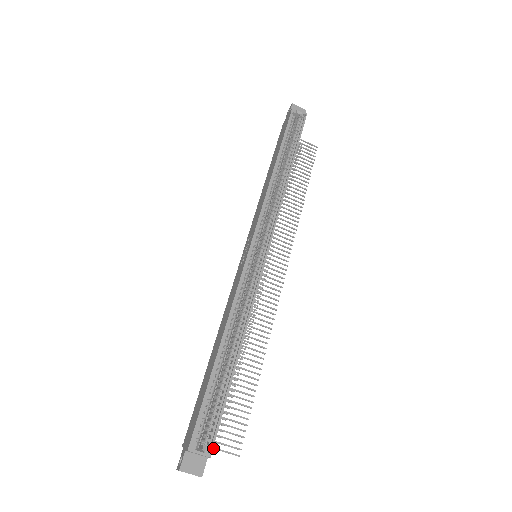
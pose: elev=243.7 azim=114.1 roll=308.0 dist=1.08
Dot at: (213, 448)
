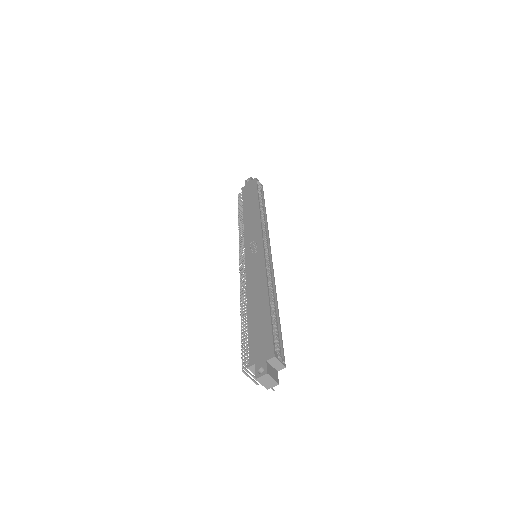
Dot at: occluded
